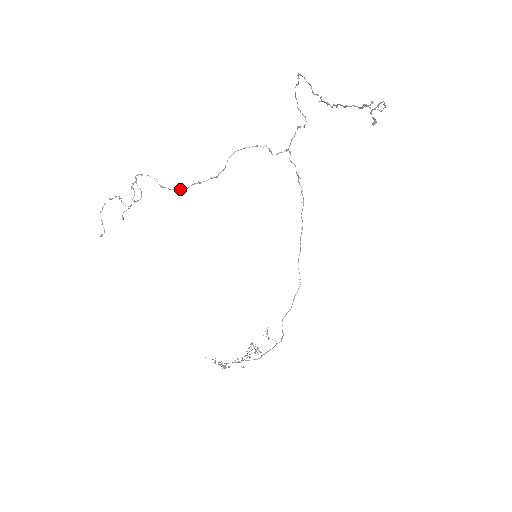
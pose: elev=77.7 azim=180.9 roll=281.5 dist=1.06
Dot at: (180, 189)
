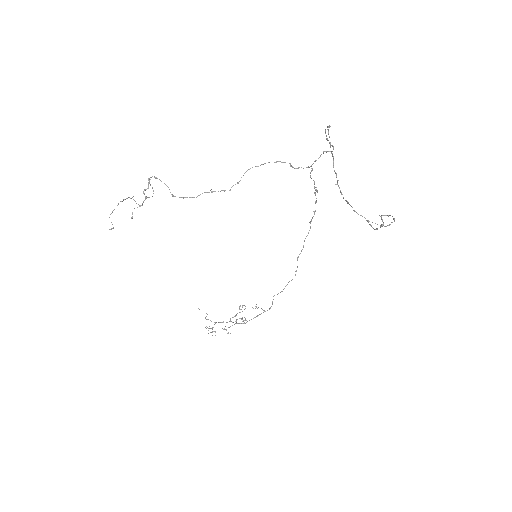
Dot at: occluded
